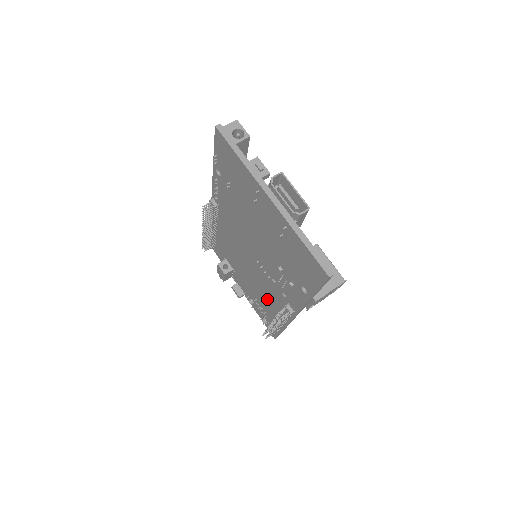
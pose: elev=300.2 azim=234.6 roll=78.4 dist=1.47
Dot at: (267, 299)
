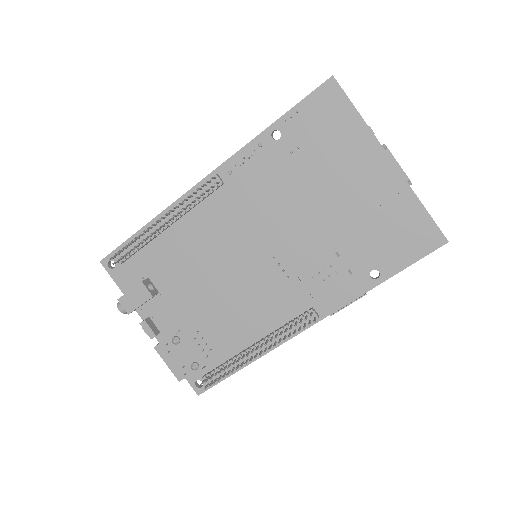
Dot at: (242, 320)
